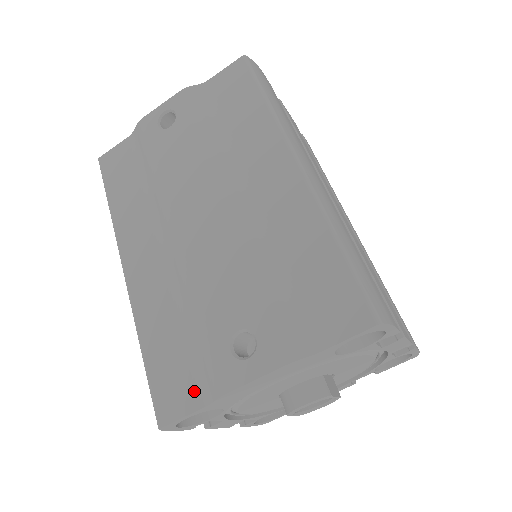
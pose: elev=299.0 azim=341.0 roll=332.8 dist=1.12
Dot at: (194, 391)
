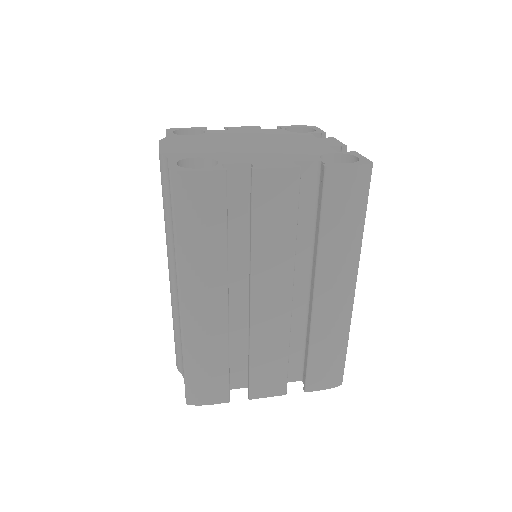
Dot at: occluded
